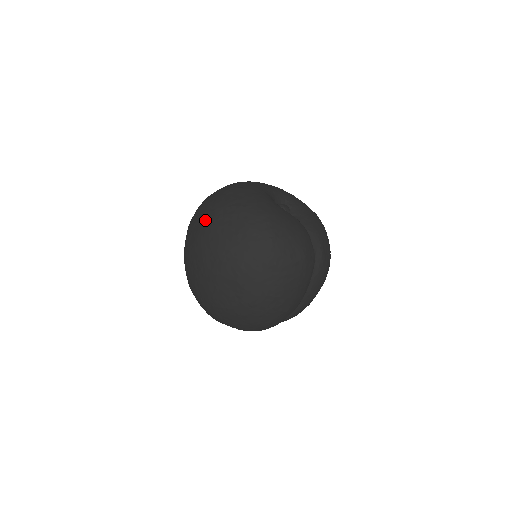
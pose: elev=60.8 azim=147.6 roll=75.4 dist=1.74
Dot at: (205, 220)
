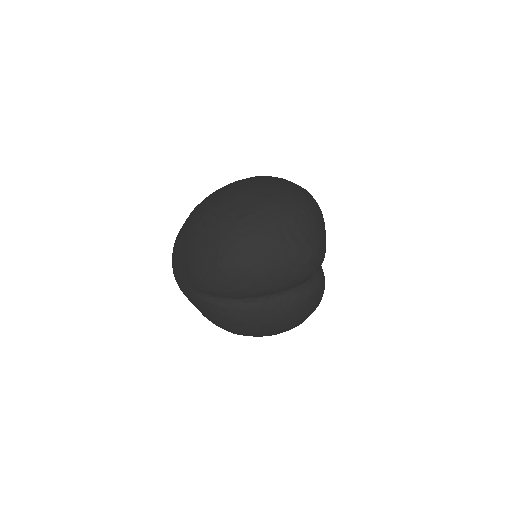
Dot at: occluded
